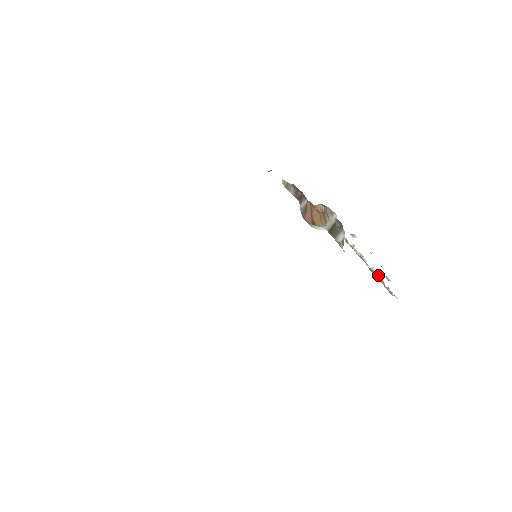
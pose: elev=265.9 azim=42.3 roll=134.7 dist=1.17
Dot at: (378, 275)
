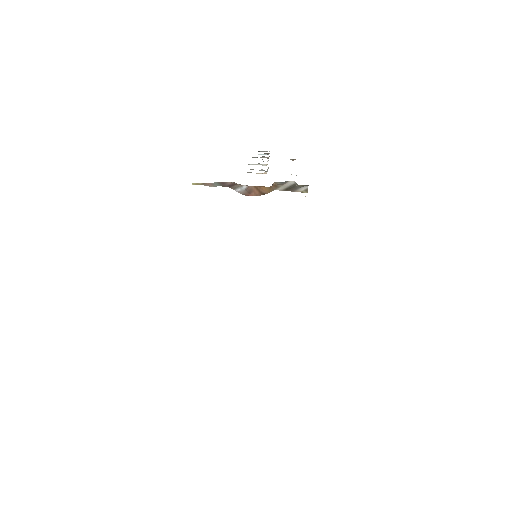
Dot at: (268, 157)
